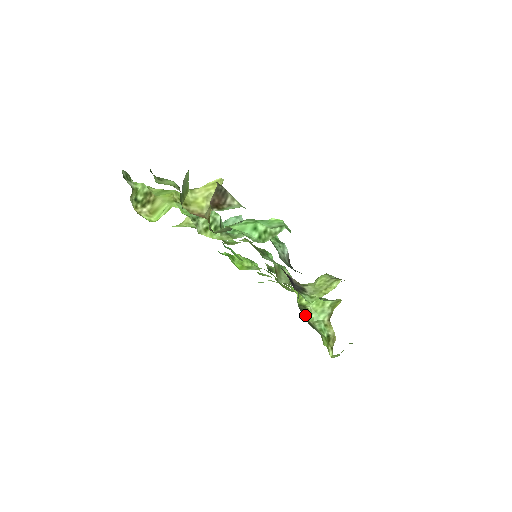
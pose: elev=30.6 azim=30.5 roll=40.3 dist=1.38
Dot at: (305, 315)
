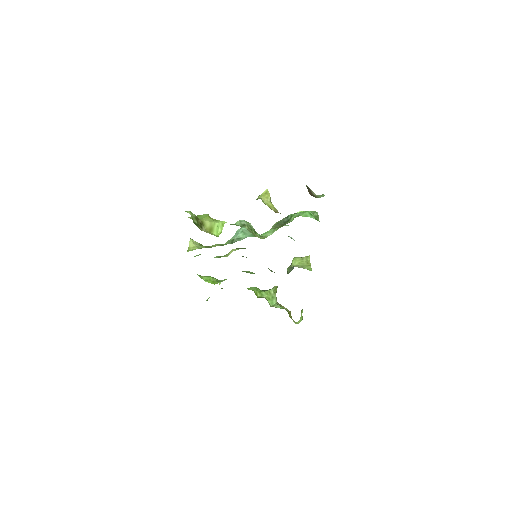
Dot at: occluded
